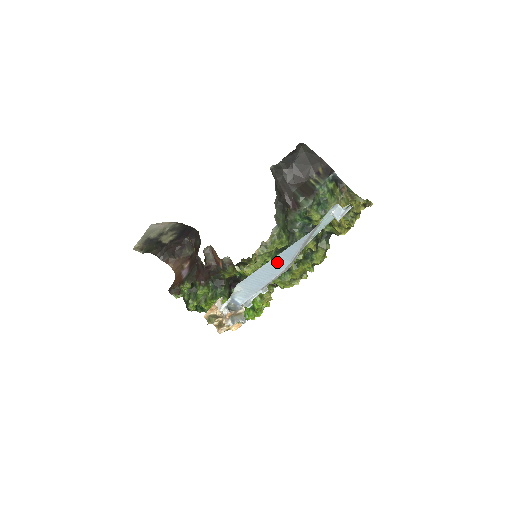
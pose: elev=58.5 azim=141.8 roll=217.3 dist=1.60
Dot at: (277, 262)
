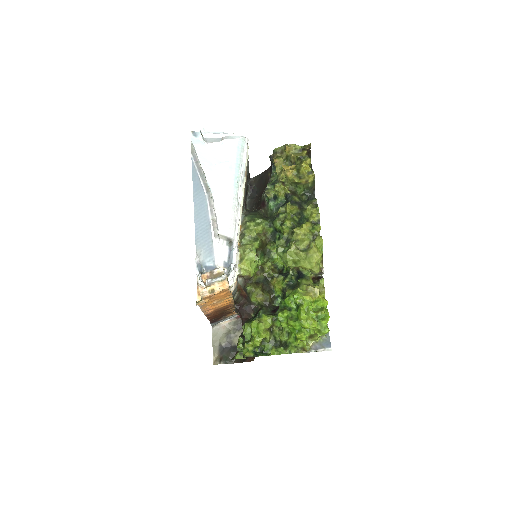
Dot at: (198, 201)
